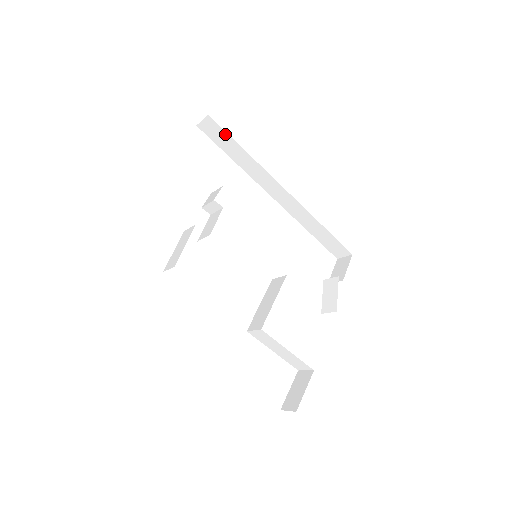
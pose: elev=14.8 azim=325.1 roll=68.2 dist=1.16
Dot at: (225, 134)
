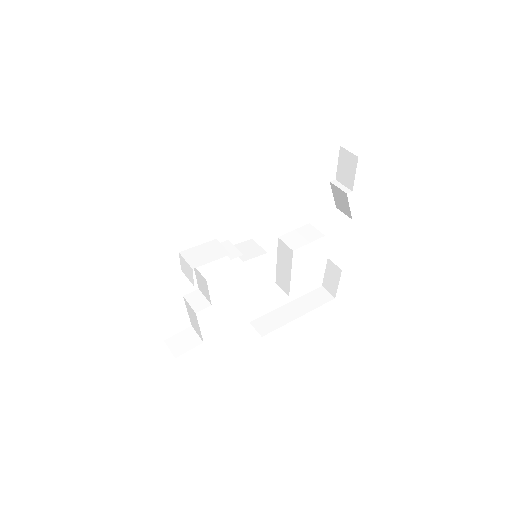
Dot at: occluded
